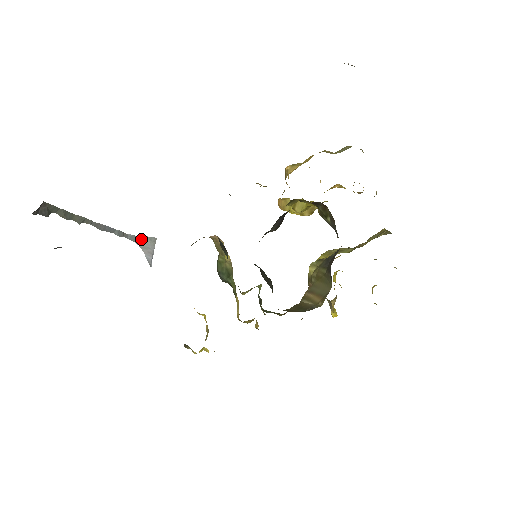
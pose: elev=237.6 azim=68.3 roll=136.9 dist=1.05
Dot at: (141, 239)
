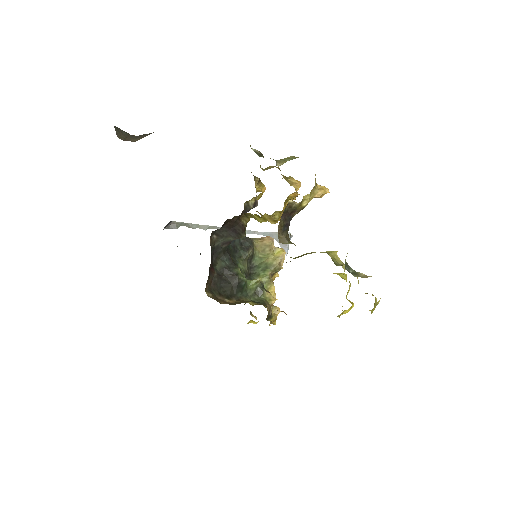
Dot at: (275, 234)
